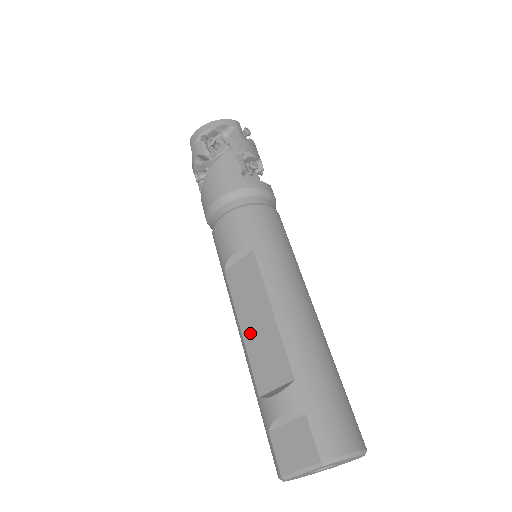
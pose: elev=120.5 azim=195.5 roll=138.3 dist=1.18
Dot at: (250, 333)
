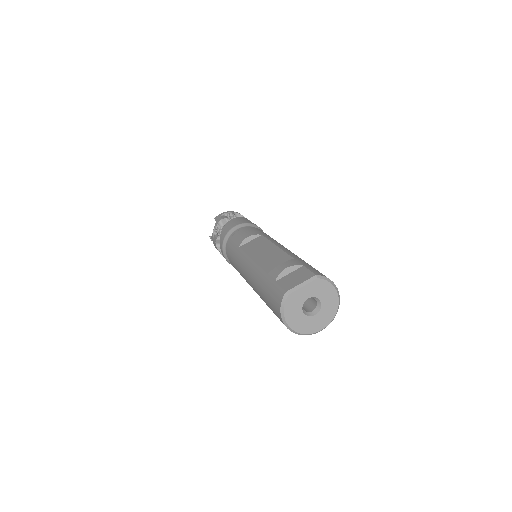
Dot at: (260, 257)
